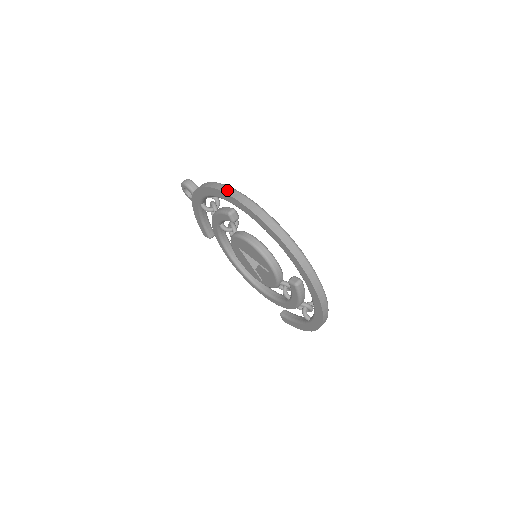
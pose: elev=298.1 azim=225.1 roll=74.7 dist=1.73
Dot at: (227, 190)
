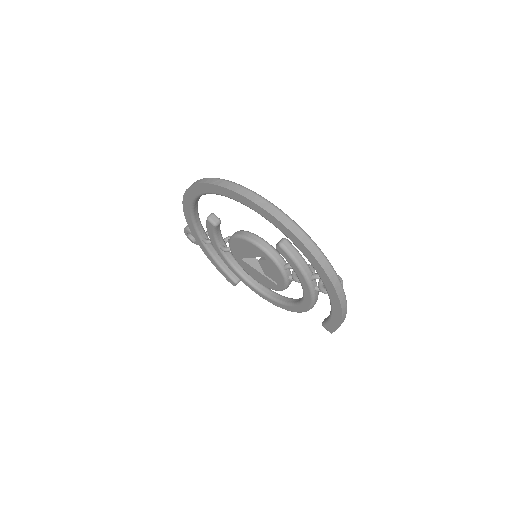
Dot at: occluded
